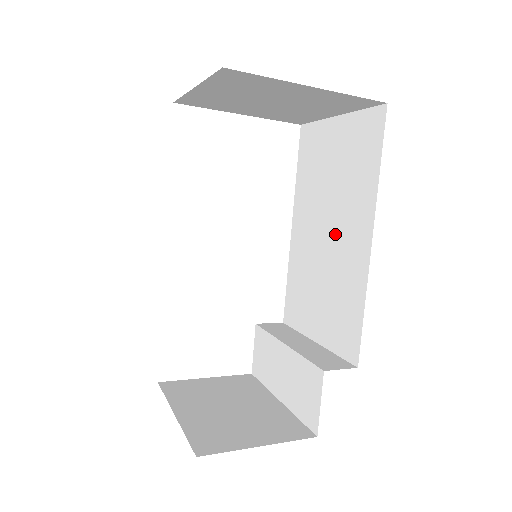
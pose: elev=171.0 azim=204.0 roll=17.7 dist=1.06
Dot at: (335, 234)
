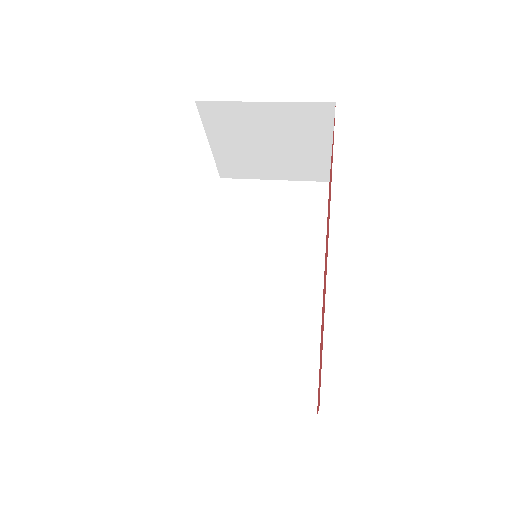
Dot at: (278, 261)
